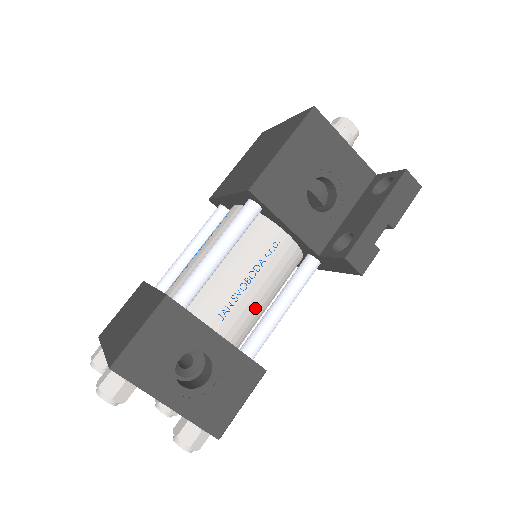
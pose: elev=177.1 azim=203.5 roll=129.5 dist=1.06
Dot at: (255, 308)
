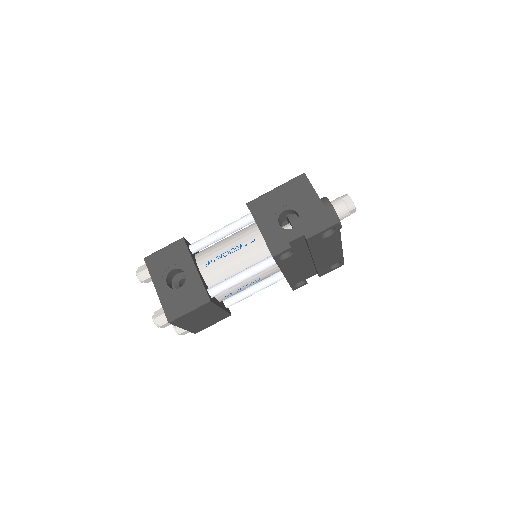
Dot at: (228, 271)
